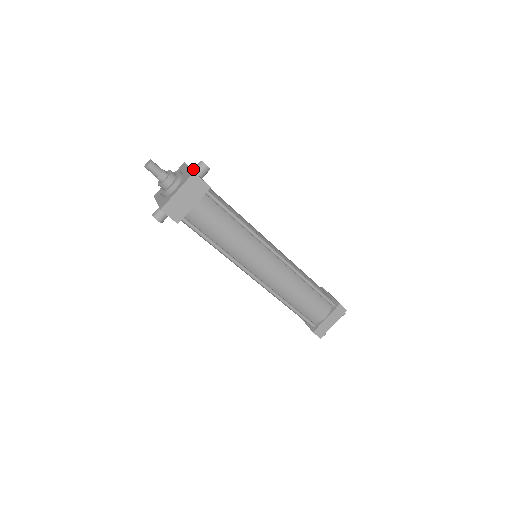
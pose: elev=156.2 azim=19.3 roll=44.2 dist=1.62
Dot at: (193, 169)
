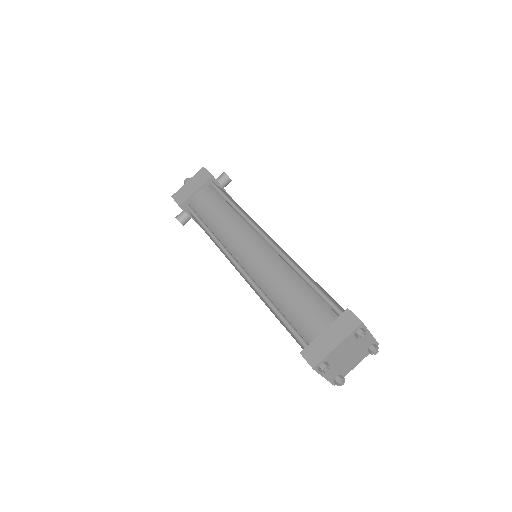
Dot at: occluded
